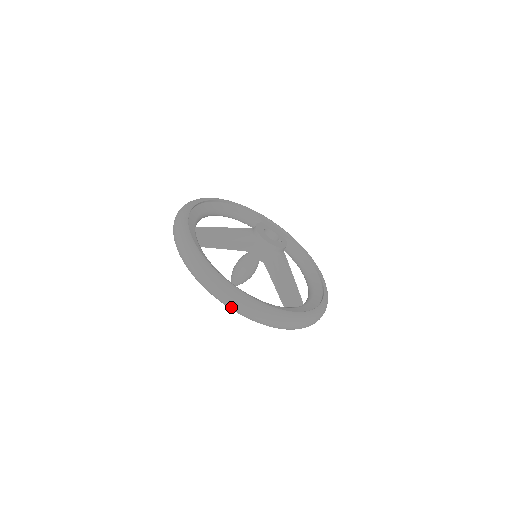
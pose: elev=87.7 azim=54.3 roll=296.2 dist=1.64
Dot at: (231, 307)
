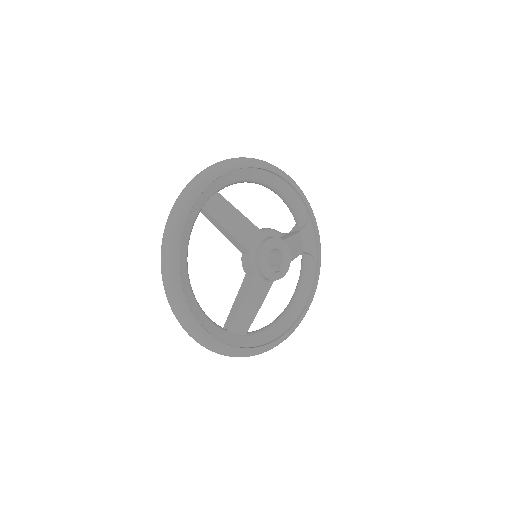
Dot at: (166, 294)
